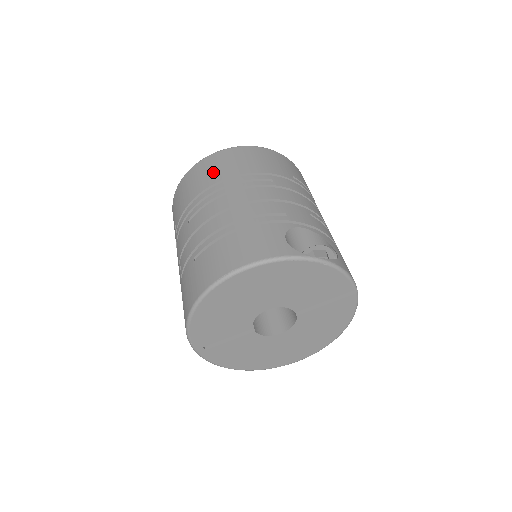
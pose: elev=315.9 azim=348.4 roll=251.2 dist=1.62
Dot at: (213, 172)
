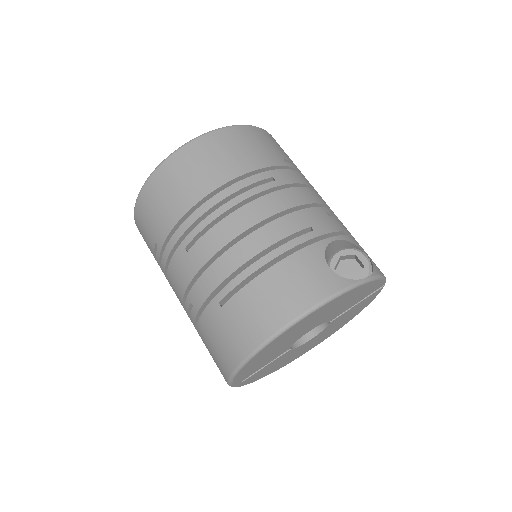
Dot at: (196, 178)
